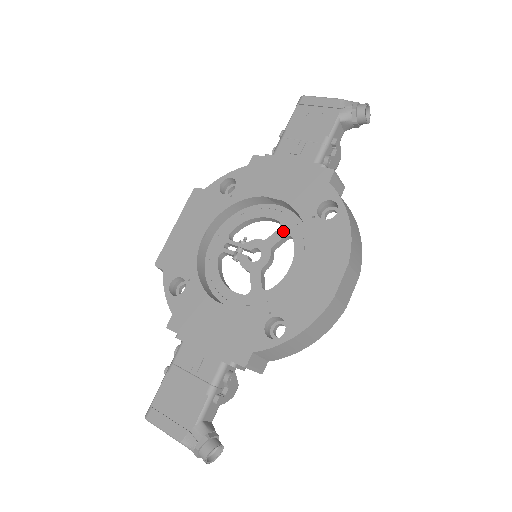
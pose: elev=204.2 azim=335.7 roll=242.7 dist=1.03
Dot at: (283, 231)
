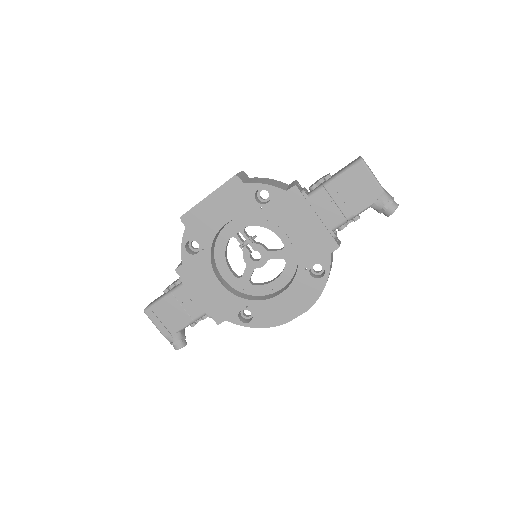
Dot at: (283, 254)
